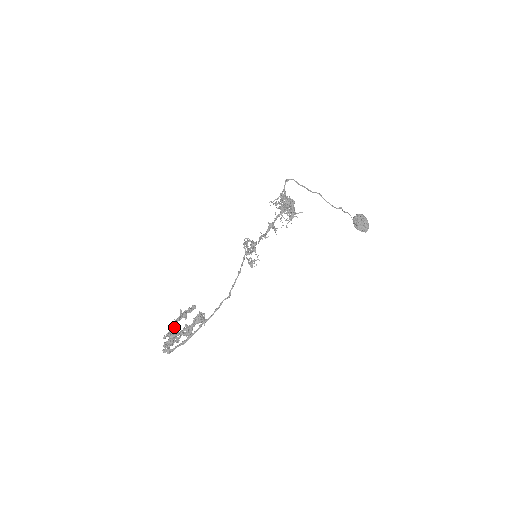
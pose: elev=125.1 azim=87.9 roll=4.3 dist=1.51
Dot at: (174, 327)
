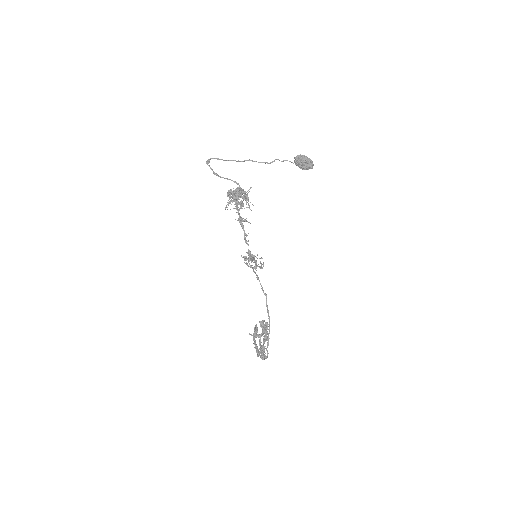
Dot at: (257, 346)
